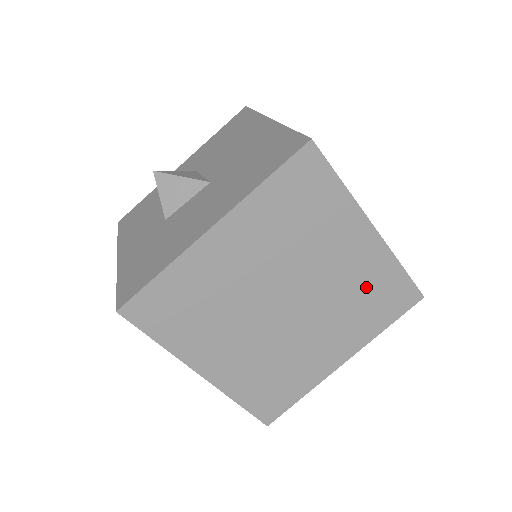
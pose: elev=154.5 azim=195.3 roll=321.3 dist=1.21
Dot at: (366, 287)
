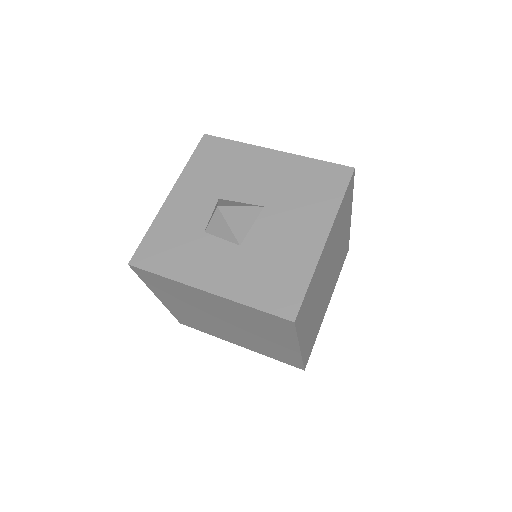
Dot at: (342, 253)
